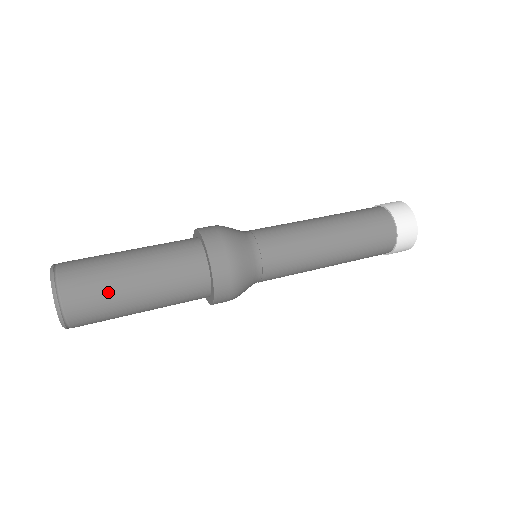
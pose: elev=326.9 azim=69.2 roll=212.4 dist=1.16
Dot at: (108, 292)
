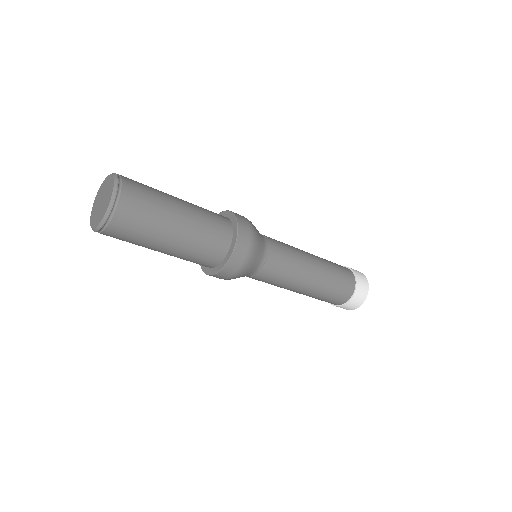
Dot at: (157, 207)
